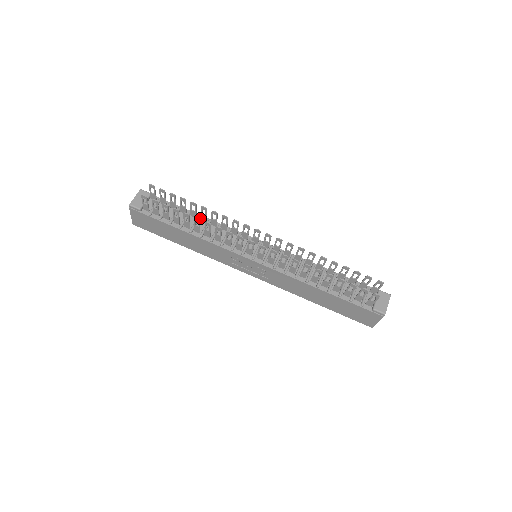
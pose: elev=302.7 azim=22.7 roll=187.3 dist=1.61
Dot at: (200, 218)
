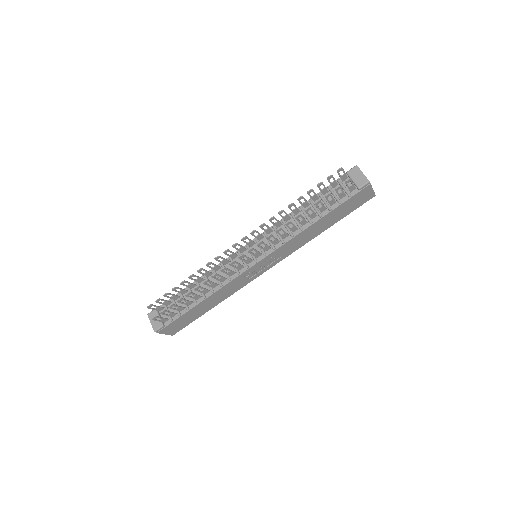
Dot at: (198, 282)
